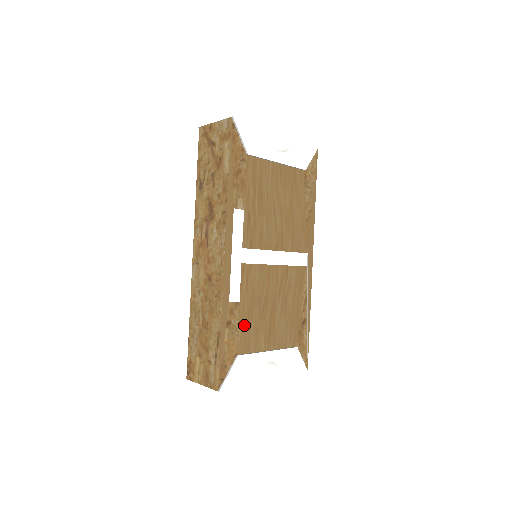
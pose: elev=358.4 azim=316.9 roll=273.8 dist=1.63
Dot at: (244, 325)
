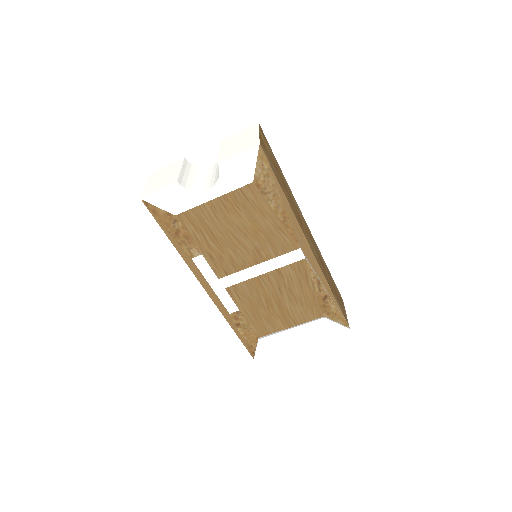
Dot at: (254, 321)
